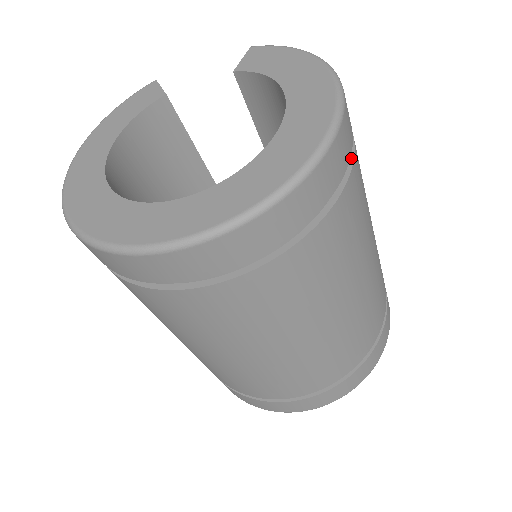
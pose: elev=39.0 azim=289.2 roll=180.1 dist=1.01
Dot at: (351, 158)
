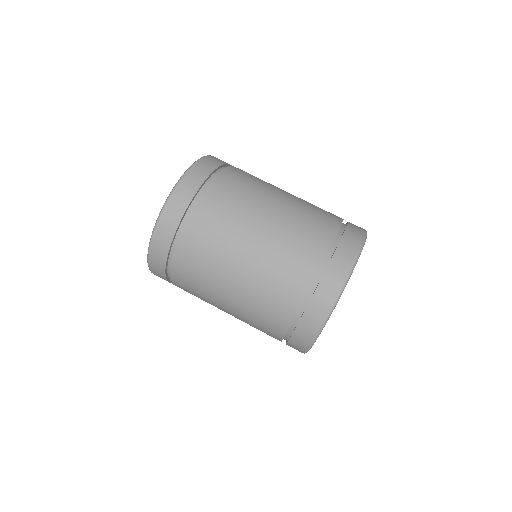
Dot at: (211, 182)
